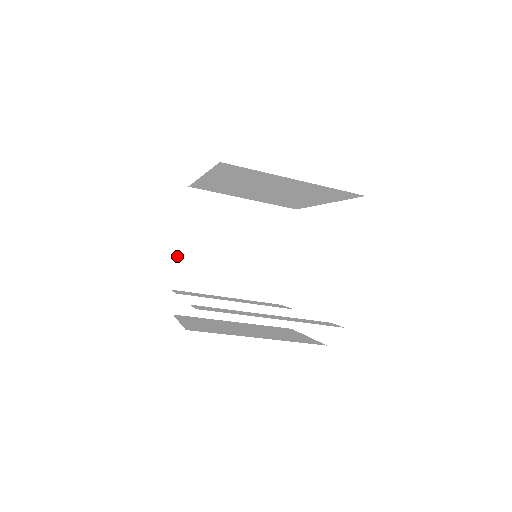
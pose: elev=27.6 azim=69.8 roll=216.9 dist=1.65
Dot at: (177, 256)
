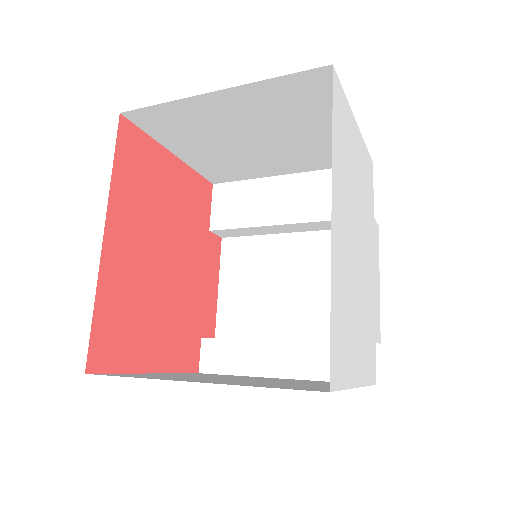
Dot at: (189, 165)
